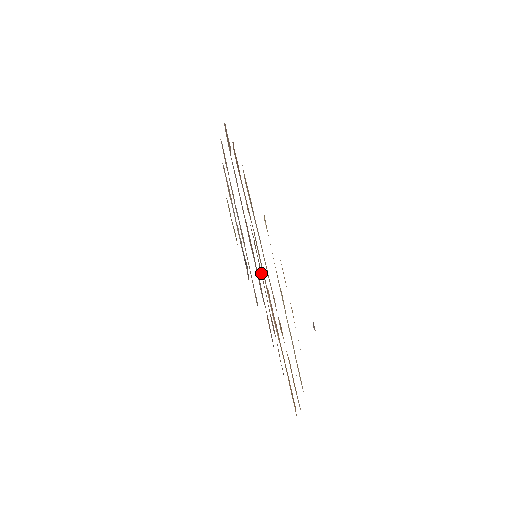
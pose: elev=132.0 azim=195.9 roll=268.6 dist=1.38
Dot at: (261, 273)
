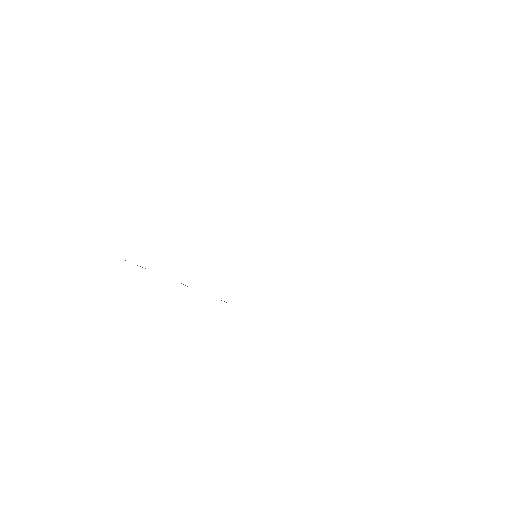
Dot at: occluded
